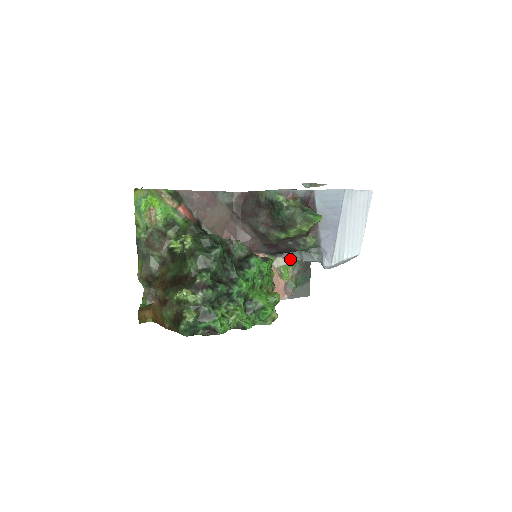
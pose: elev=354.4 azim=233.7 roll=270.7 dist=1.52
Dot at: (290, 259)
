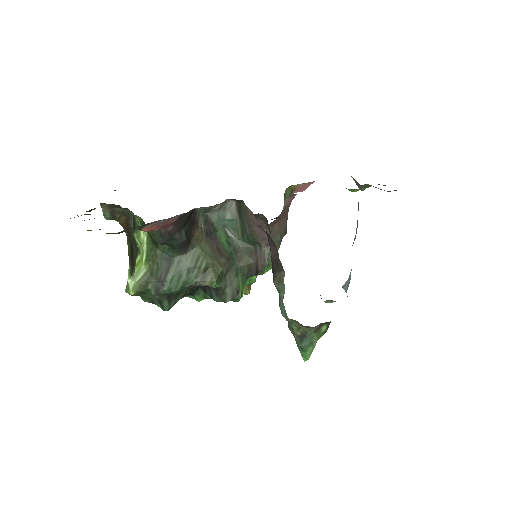
Dot at: occluded
